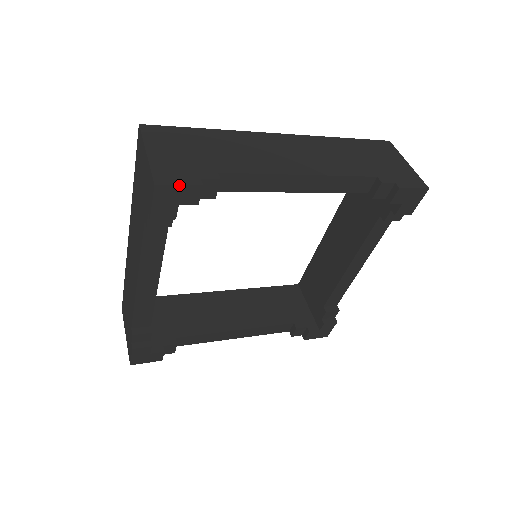
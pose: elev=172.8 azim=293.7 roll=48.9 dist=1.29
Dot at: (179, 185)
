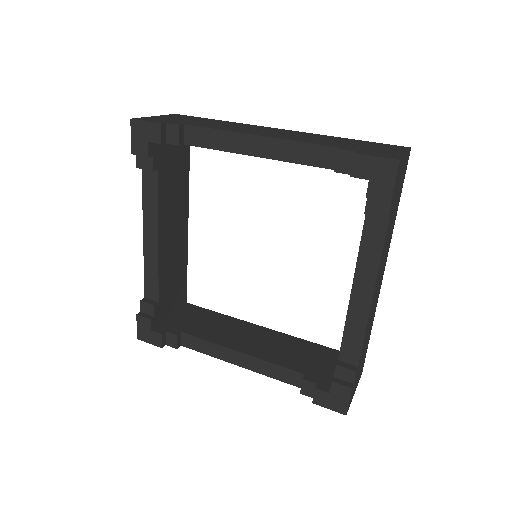
Dot at: (145, 121)
